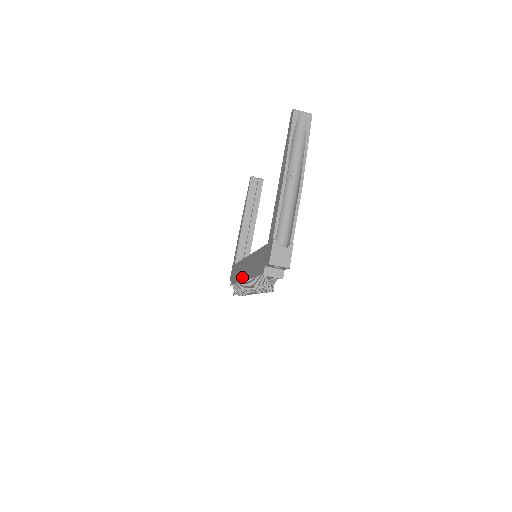
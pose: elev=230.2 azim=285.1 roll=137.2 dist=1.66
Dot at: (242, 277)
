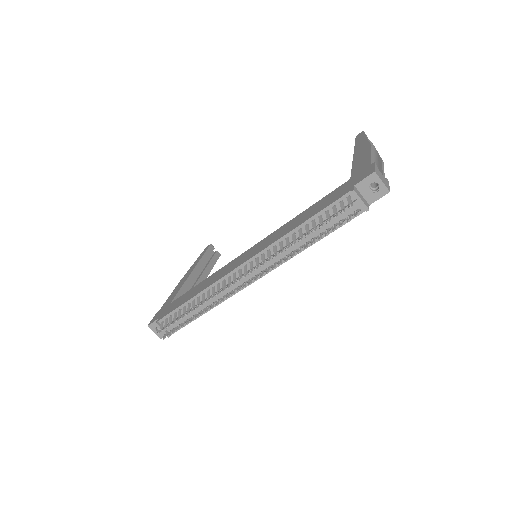
Dot at: (232, 269)
